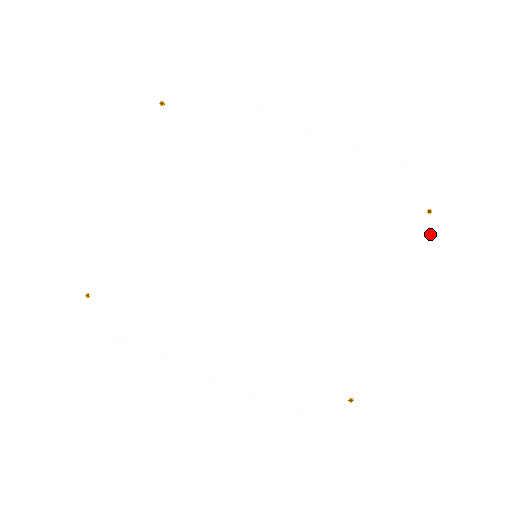
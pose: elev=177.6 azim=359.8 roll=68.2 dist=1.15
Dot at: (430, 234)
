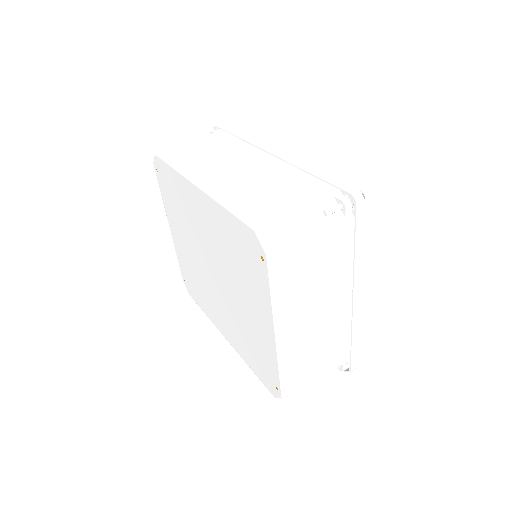
Dot at: (269, 279)
